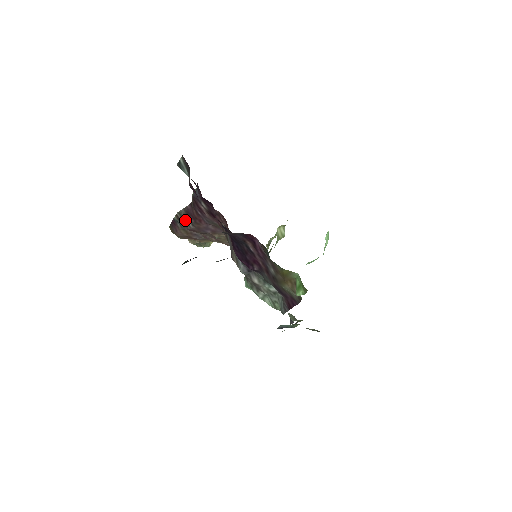
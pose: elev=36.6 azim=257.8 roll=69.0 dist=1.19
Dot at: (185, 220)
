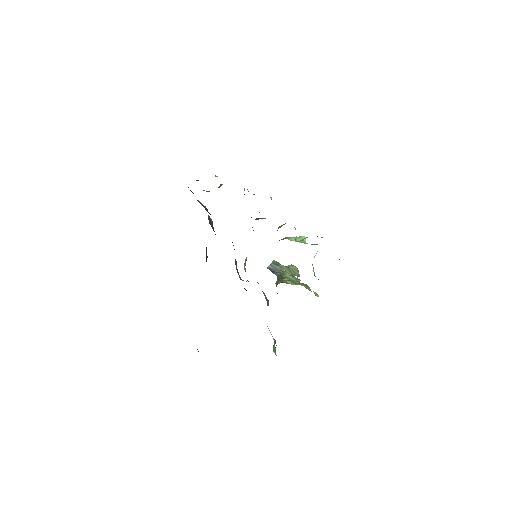
Dot at: occluded
